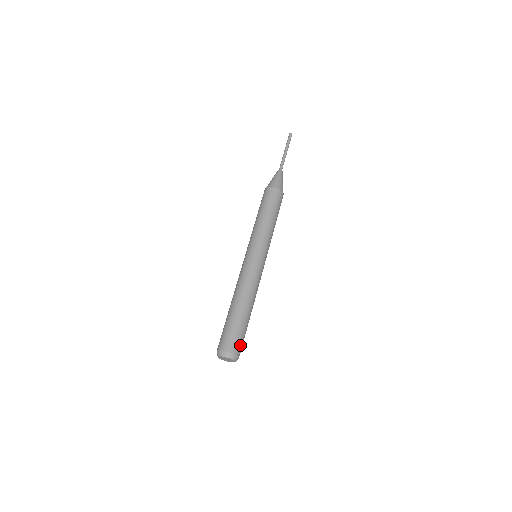
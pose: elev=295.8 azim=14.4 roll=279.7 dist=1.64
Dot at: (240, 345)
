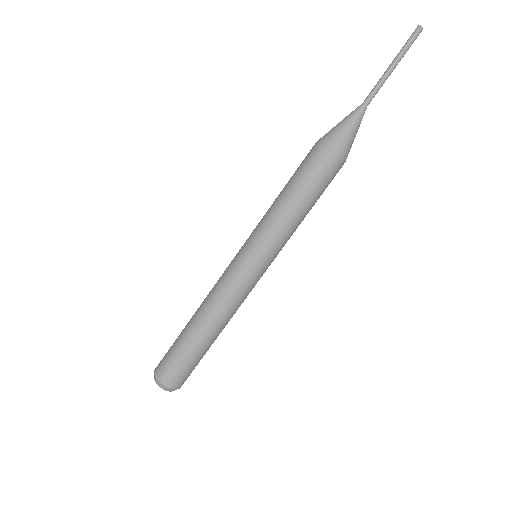
Dot at: (177, 376)
